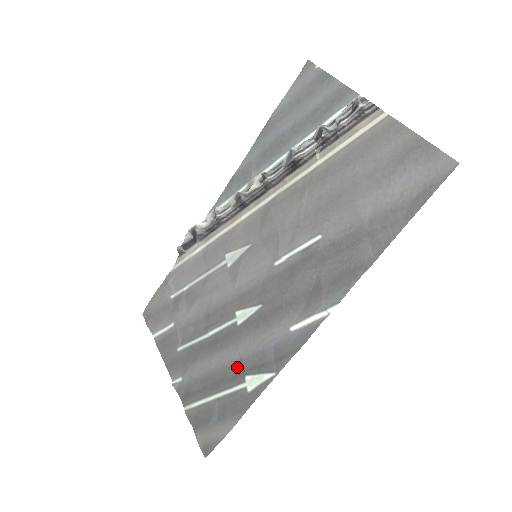
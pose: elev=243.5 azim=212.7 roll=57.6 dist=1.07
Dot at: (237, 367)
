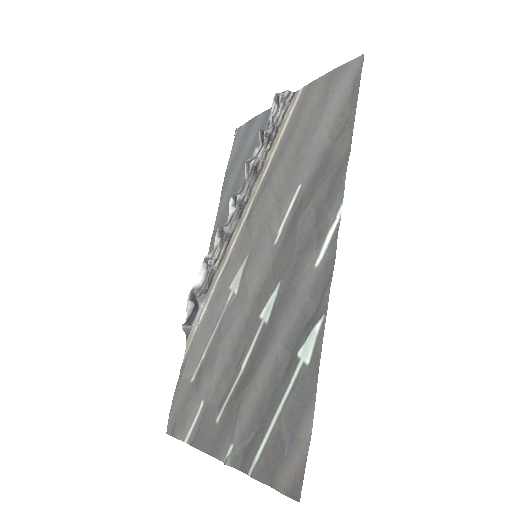
Dot at: (285, 357)
